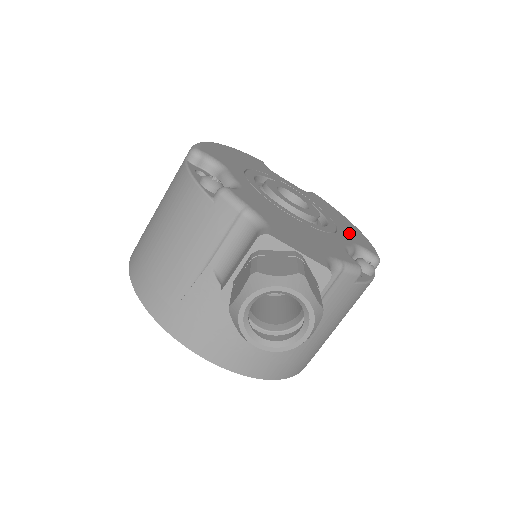
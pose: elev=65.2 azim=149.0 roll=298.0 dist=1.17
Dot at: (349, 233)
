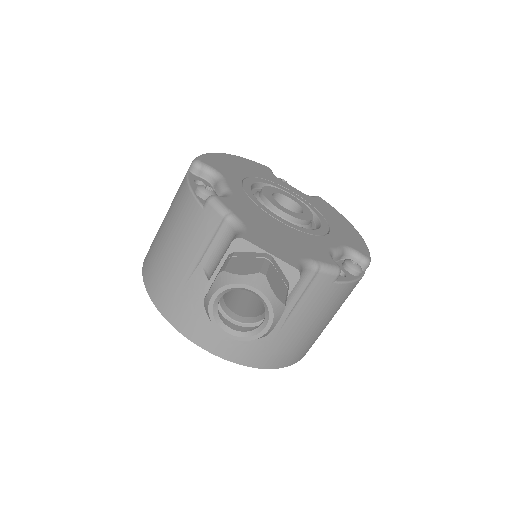
Dot at: (343, 235)
